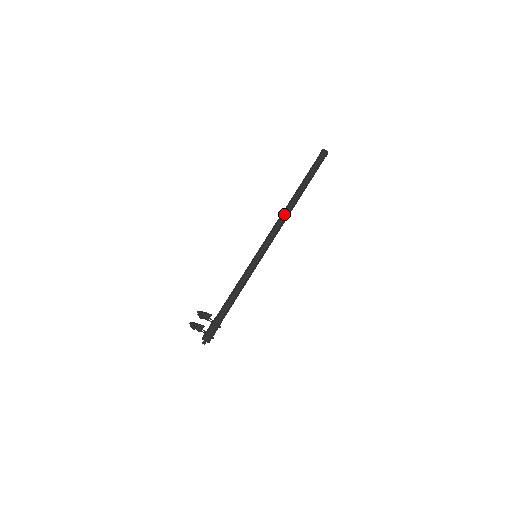
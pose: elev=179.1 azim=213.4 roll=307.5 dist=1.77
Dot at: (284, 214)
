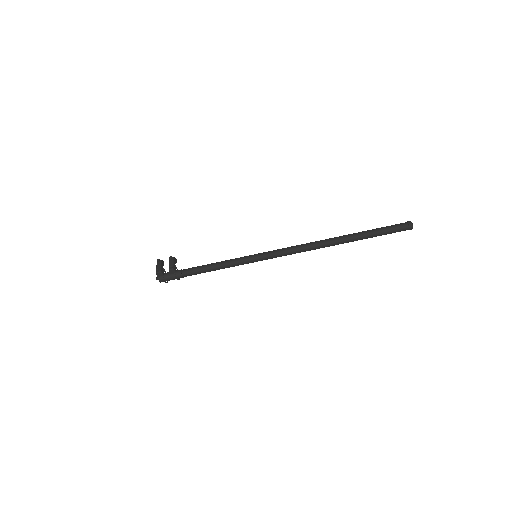
Dot at: (313, 246)
